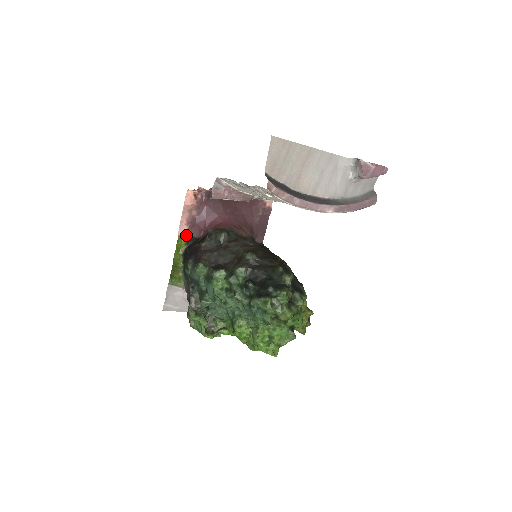
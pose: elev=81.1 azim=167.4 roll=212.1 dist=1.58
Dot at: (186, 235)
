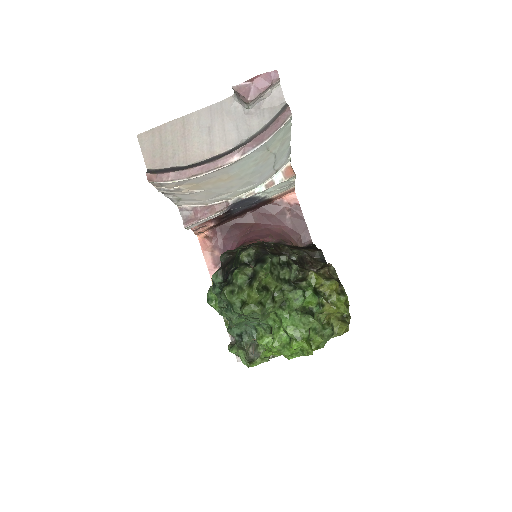
Dot at: occluded
